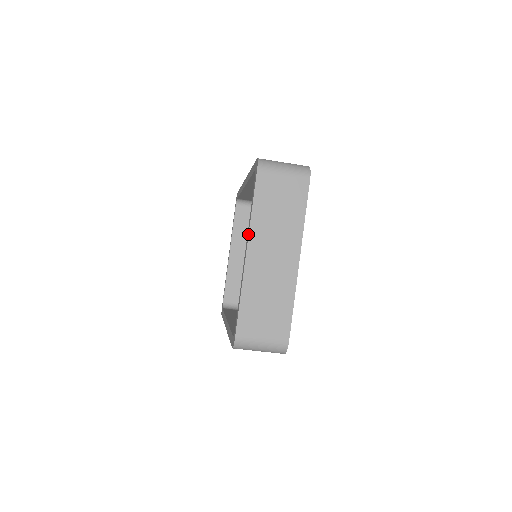
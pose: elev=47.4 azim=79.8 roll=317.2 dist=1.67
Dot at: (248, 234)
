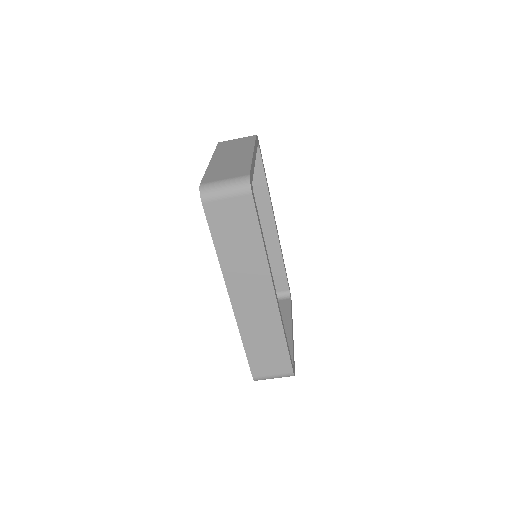
Dot at: (212, 157)
